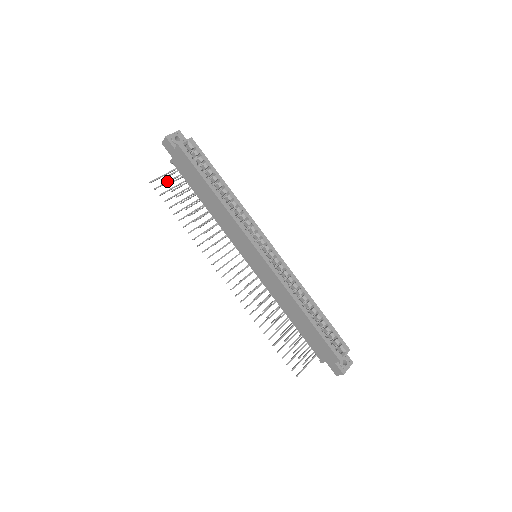
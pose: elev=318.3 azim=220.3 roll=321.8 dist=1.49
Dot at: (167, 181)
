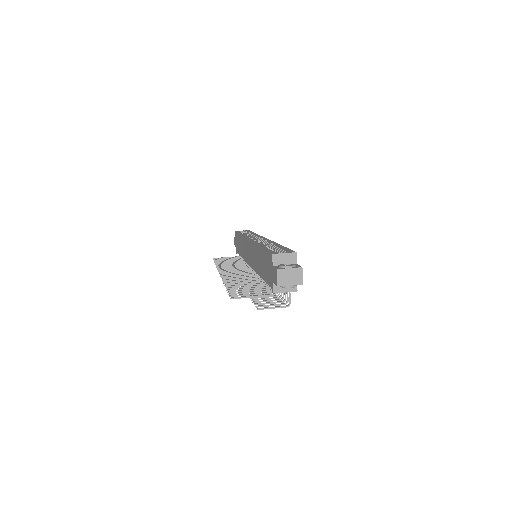
Dot at: (226, 258)
